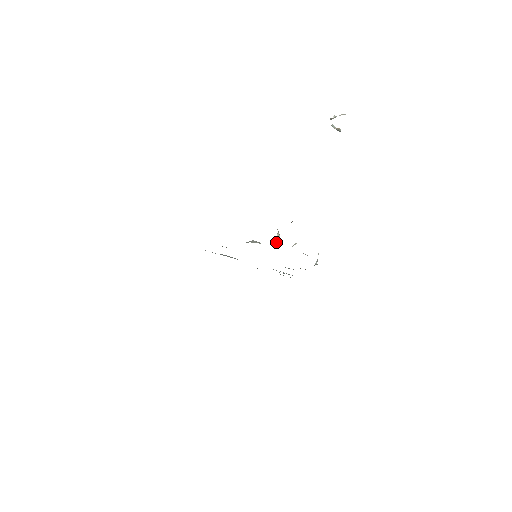
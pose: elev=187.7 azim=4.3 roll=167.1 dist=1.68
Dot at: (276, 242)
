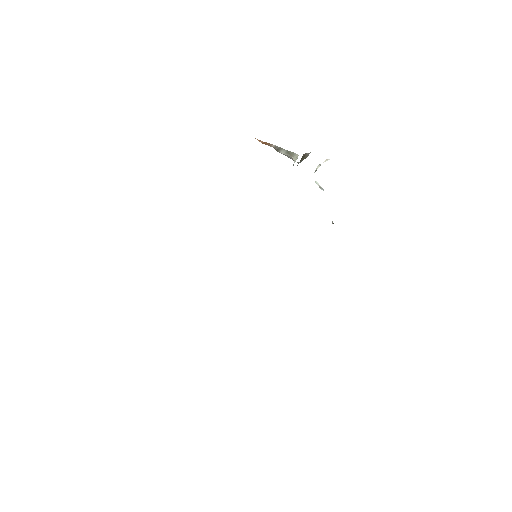
Dot at: (294, 162)
